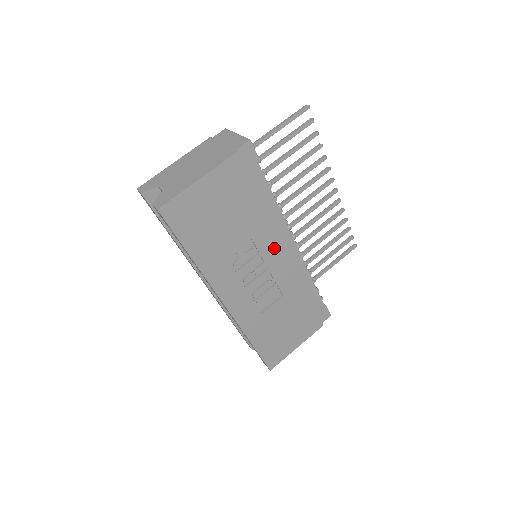
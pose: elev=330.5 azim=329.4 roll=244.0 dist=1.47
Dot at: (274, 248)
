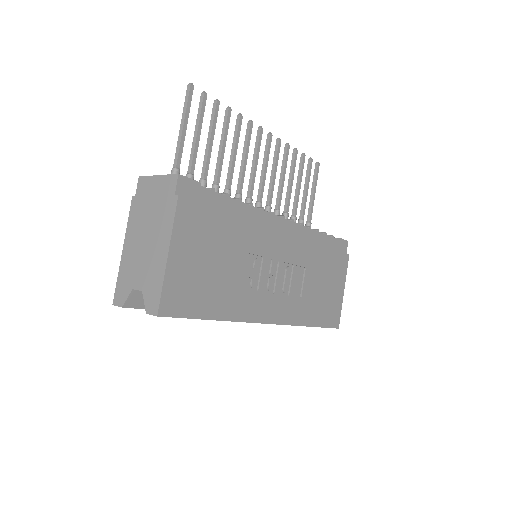
Dot at: (271, 240)
